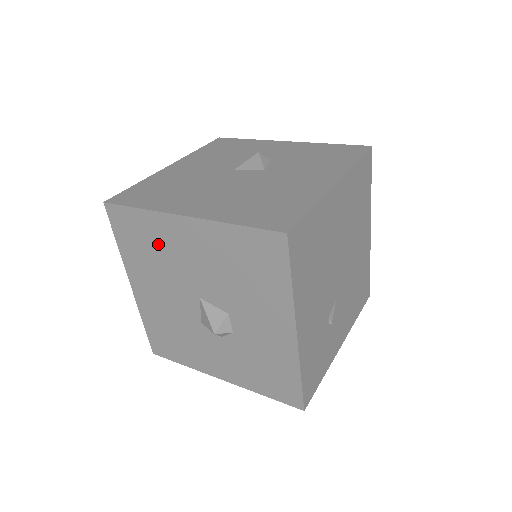
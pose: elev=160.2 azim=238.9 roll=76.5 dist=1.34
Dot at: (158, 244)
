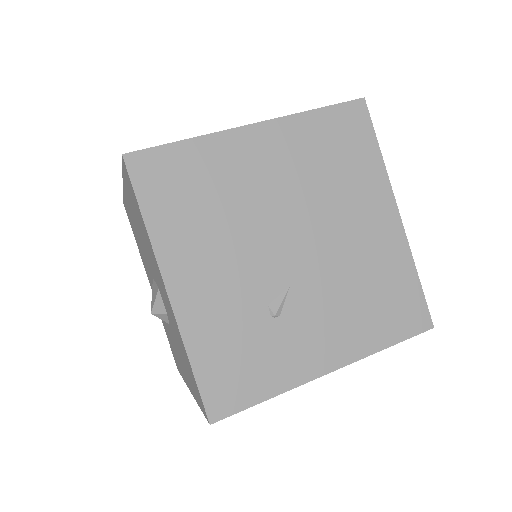
Dot at: (134, 227)
